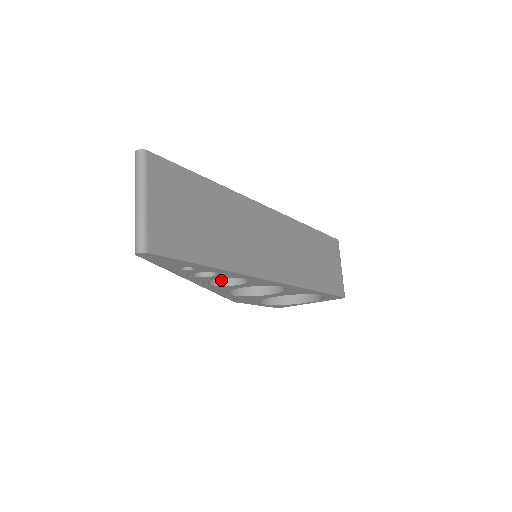
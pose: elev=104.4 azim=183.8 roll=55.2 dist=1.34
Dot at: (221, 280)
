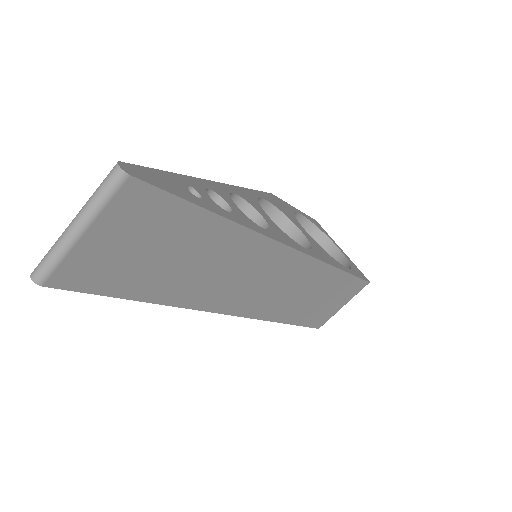
Dot at: occluded
